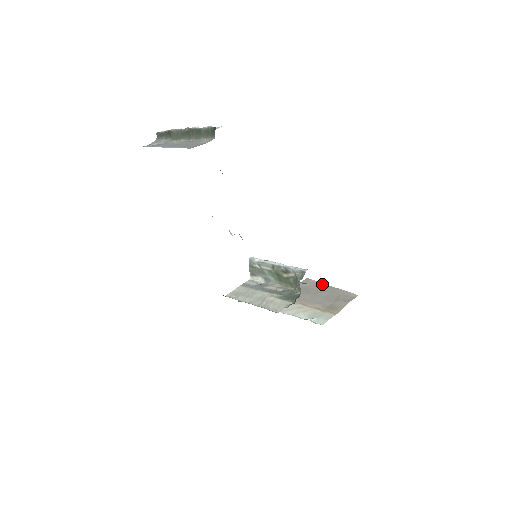
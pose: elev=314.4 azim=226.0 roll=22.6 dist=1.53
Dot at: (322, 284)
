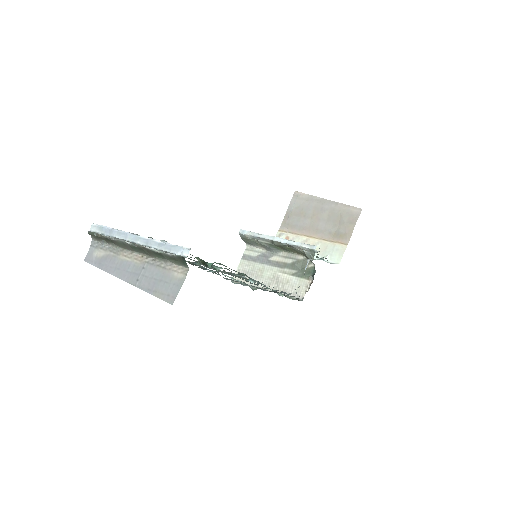
Dot at: (316, 198)
